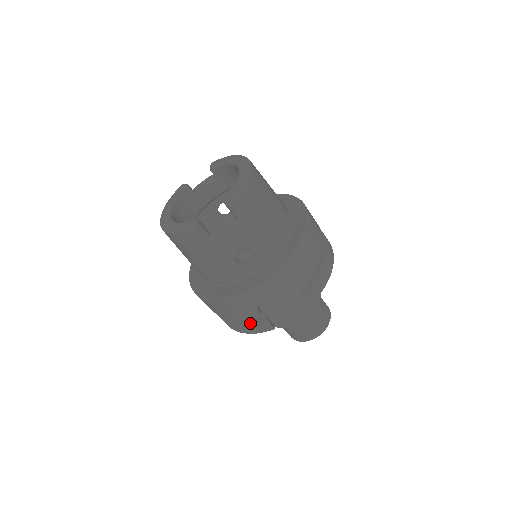
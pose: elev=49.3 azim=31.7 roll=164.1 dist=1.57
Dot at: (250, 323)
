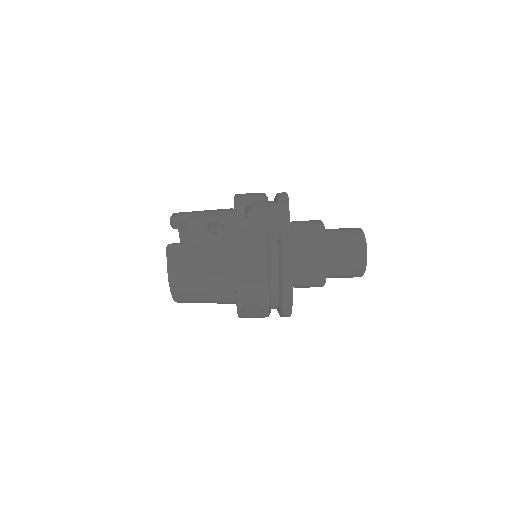
Dot at: (279, 252)
